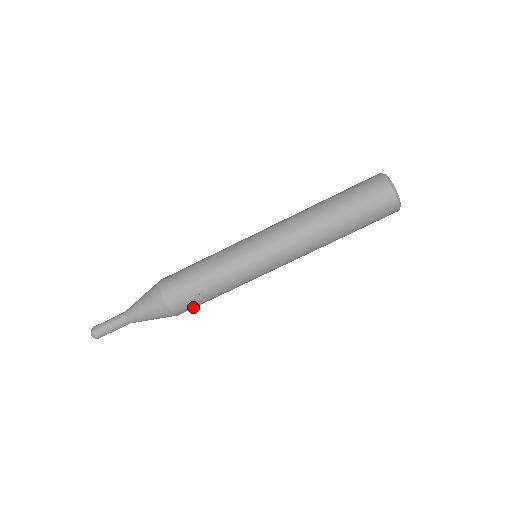
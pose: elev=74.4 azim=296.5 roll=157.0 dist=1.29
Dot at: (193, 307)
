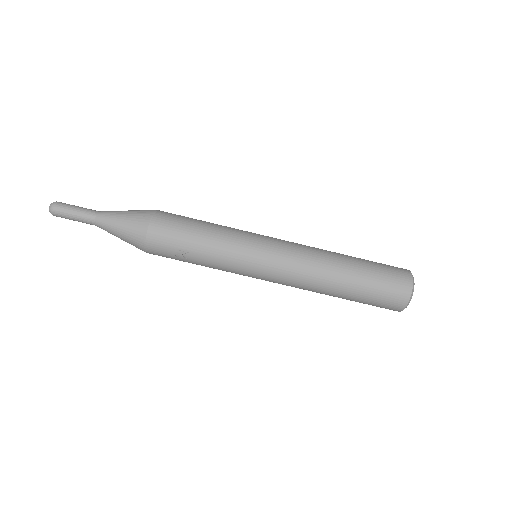
Dot at: (167, 257)
